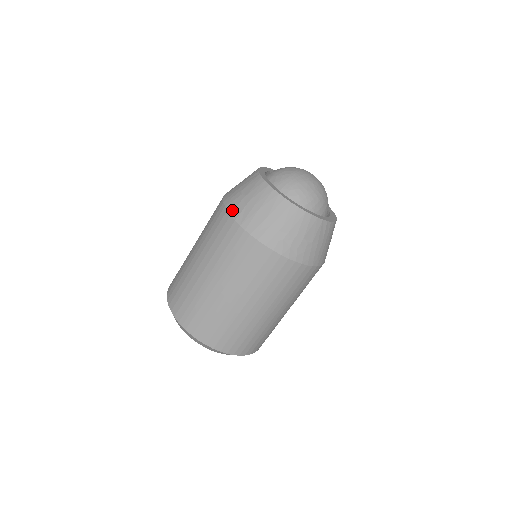
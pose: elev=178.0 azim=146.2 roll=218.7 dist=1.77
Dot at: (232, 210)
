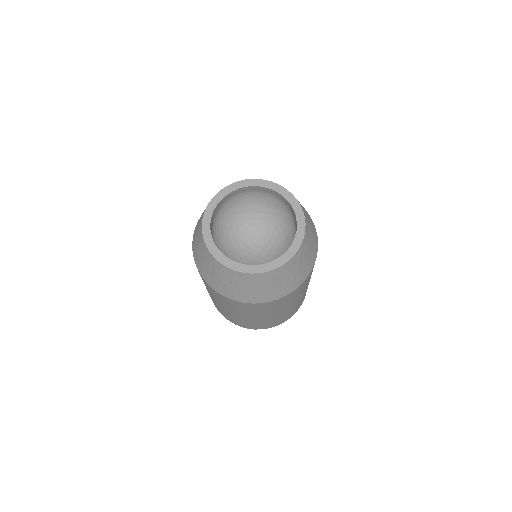
Dot at: (197, 223)
